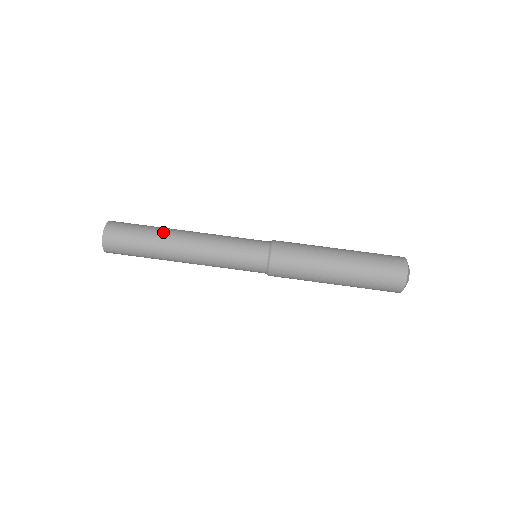
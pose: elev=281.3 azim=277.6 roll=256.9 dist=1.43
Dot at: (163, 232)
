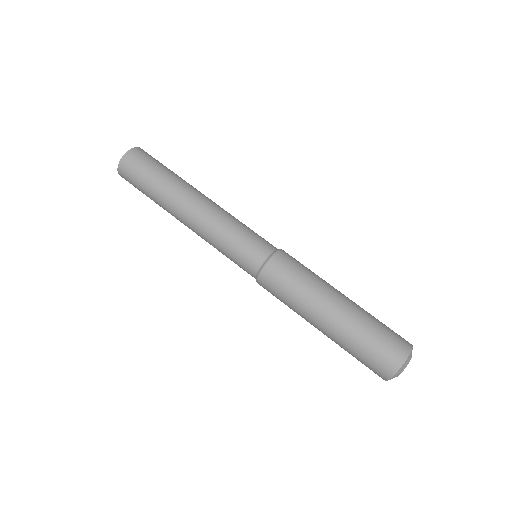
Dot at: (177, 184)
